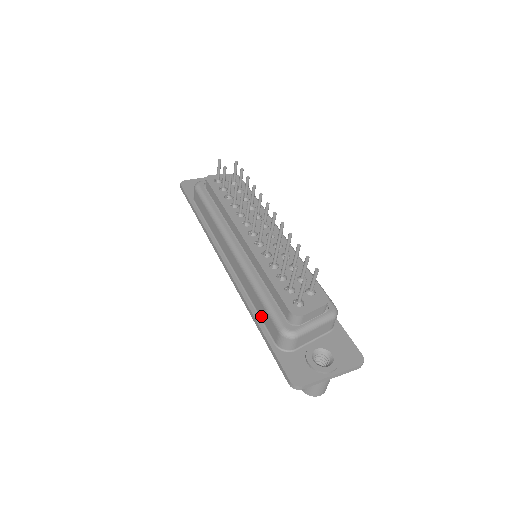
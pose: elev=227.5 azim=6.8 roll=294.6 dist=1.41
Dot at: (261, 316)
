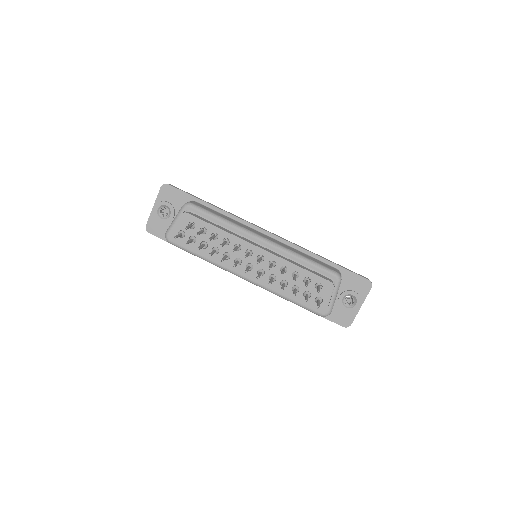
Dot at: occluded
